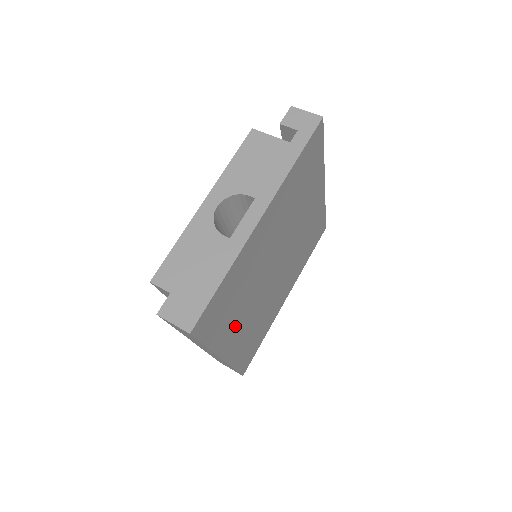
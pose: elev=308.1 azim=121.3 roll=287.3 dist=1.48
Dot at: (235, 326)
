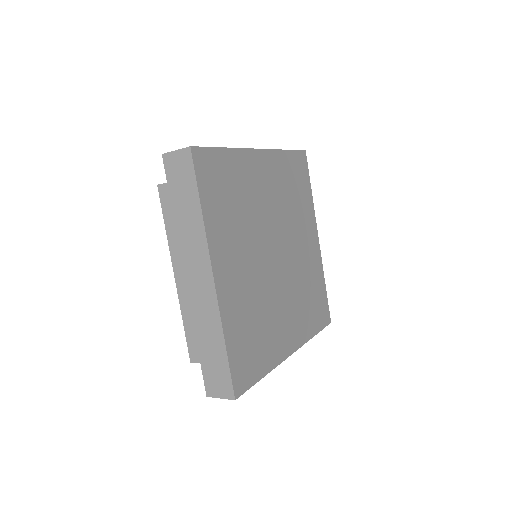
Dot at: (231, 249)
